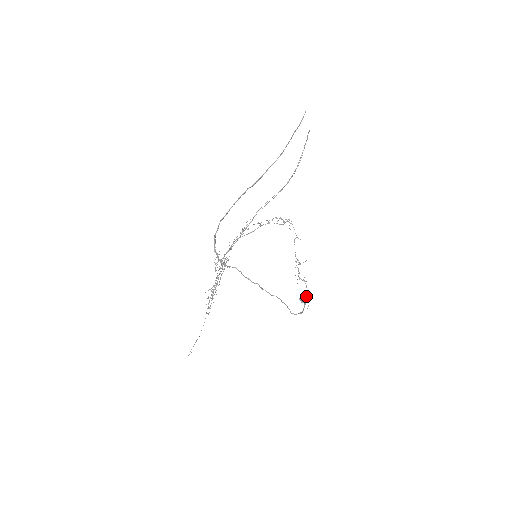
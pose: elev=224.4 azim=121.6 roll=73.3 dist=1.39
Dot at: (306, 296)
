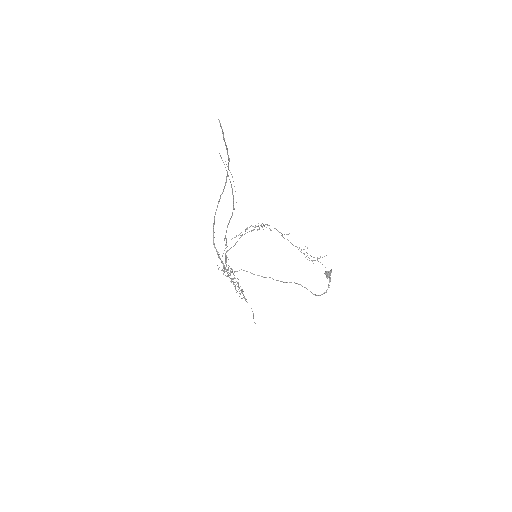
Dot at: (327, 273)
